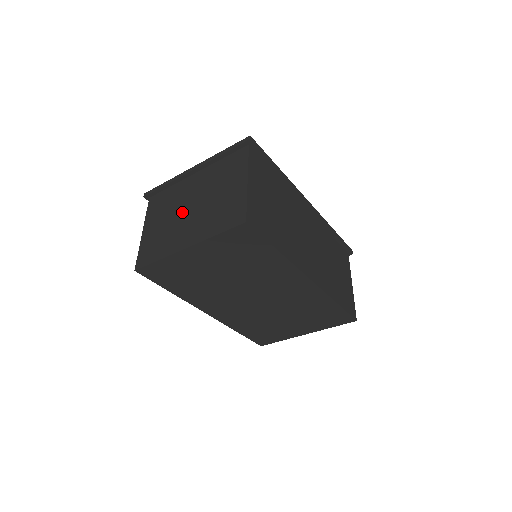
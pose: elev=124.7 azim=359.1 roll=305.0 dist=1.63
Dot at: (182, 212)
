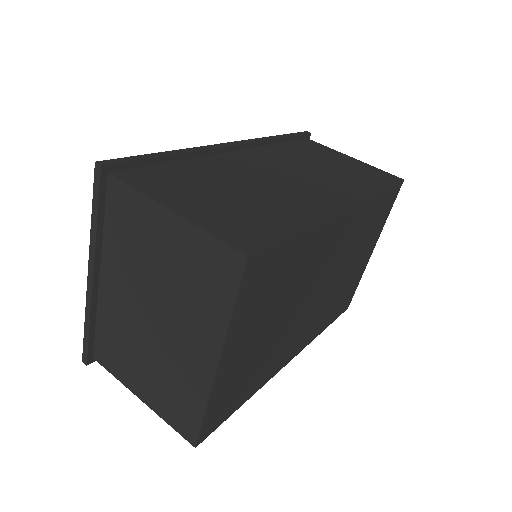
Dot at: (150, 333)
